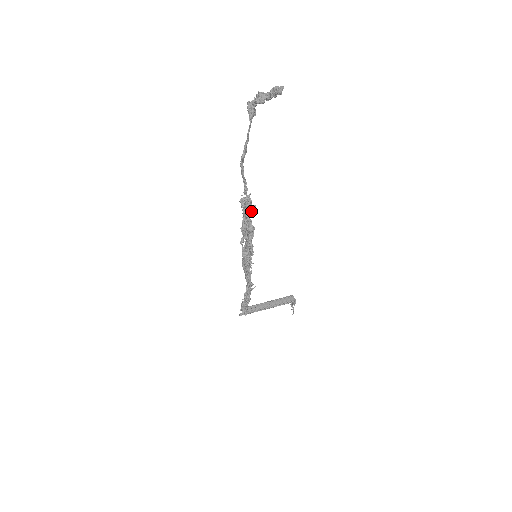
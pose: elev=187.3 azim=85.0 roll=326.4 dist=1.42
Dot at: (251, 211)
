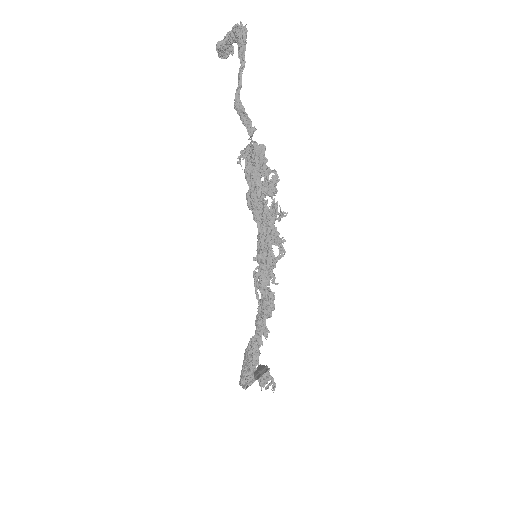
Dot at: (263, 159)
